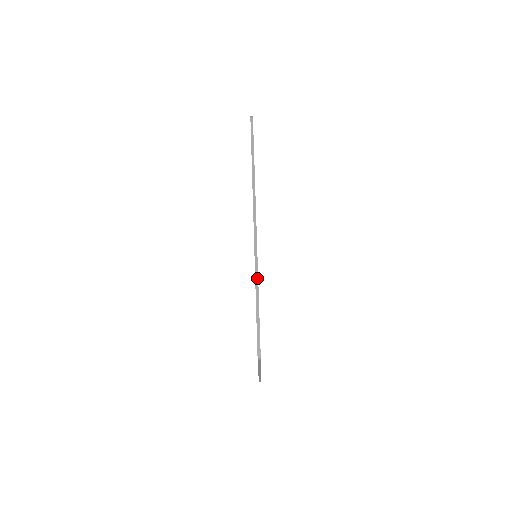
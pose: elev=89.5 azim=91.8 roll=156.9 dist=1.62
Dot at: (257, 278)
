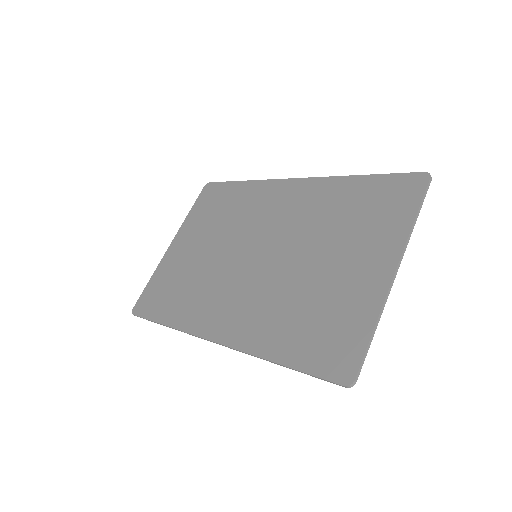
Dot at: occluded
